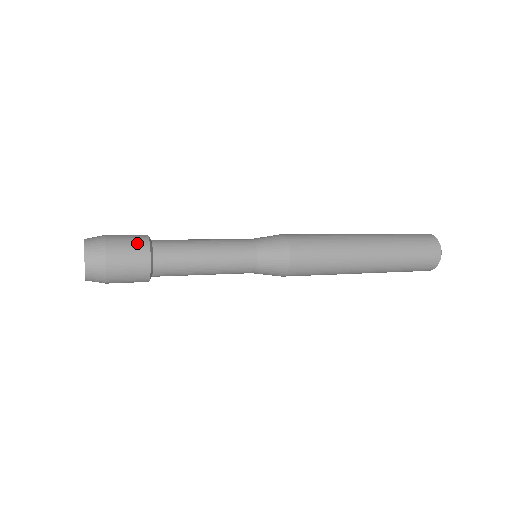
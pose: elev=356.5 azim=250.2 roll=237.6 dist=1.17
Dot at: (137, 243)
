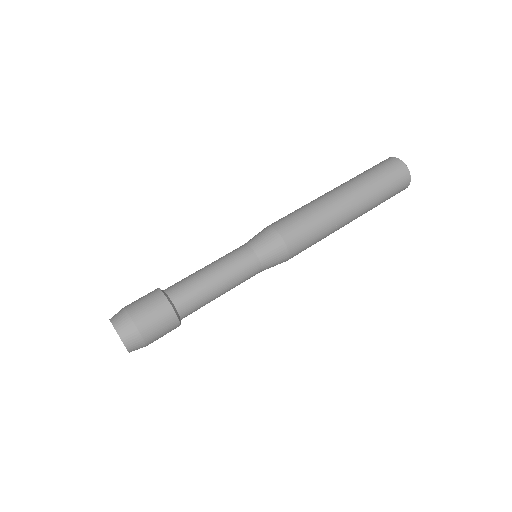
Dot at: (158, 306)
